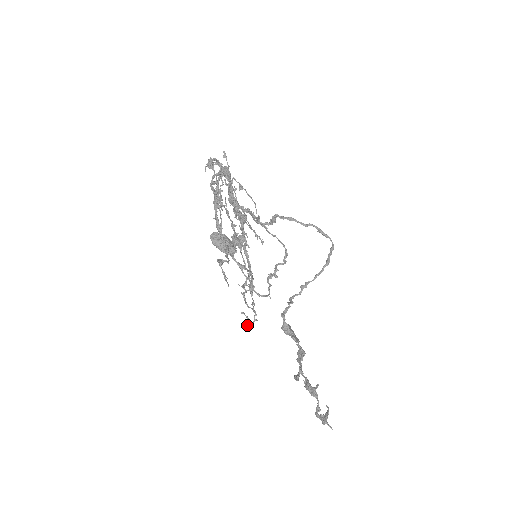
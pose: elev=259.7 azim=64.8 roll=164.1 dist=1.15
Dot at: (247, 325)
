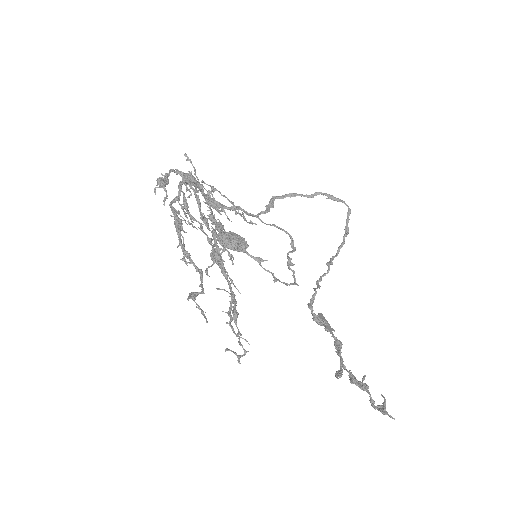
Dot at: occluded
